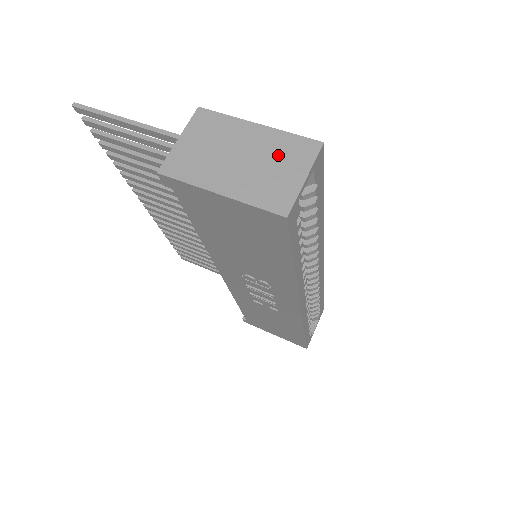
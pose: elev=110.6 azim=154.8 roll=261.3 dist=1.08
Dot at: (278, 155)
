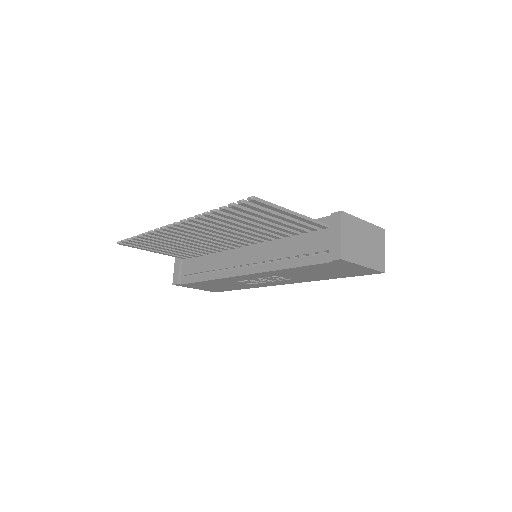
Dot at: (375, 239)
